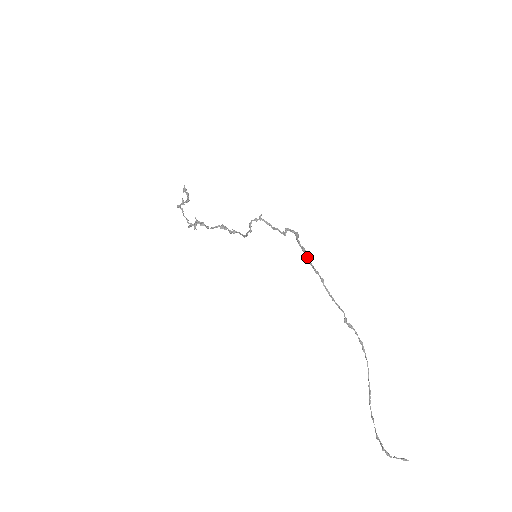
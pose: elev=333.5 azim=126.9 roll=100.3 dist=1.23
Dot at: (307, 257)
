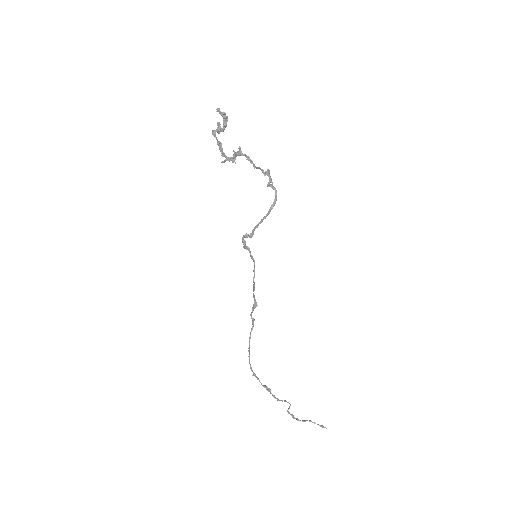
Dot at: (250, 333)
